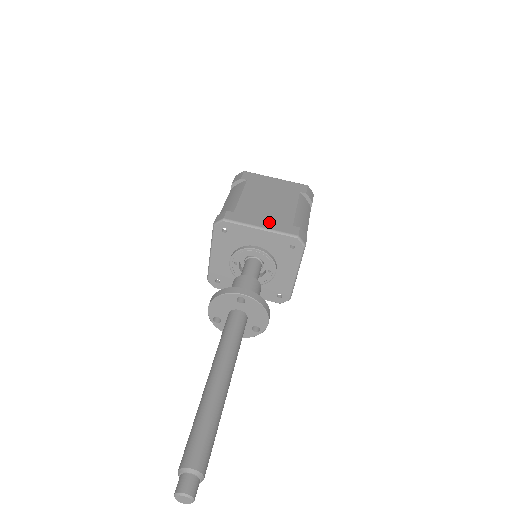
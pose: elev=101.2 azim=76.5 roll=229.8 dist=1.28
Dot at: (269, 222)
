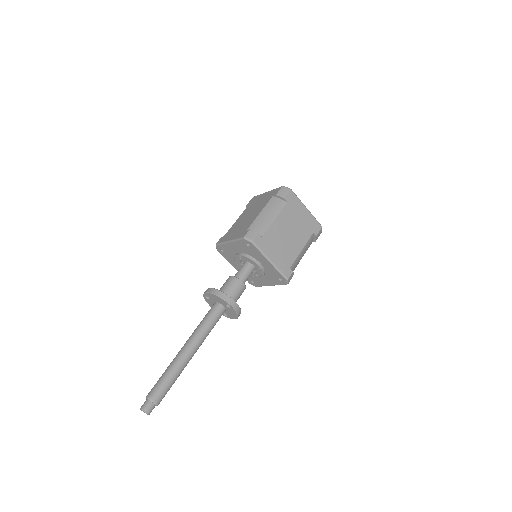
Dot at: (278, 258)
